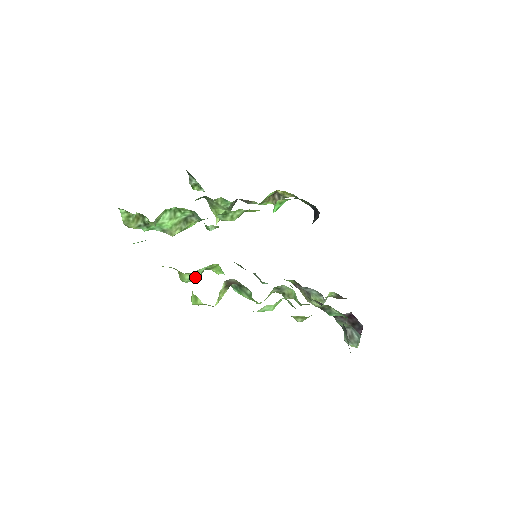
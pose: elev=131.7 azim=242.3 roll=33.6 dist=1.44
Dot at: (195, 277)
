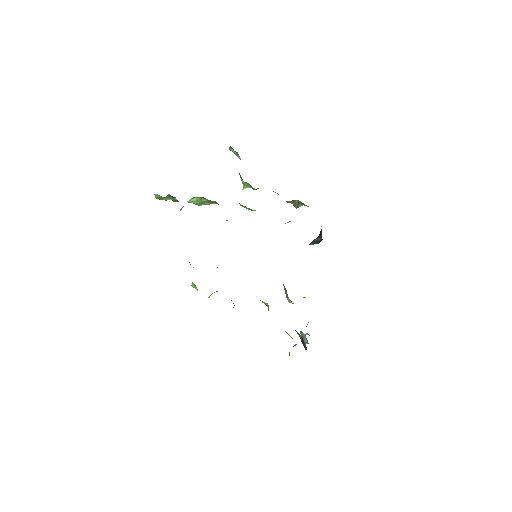
Dot at: occluded
